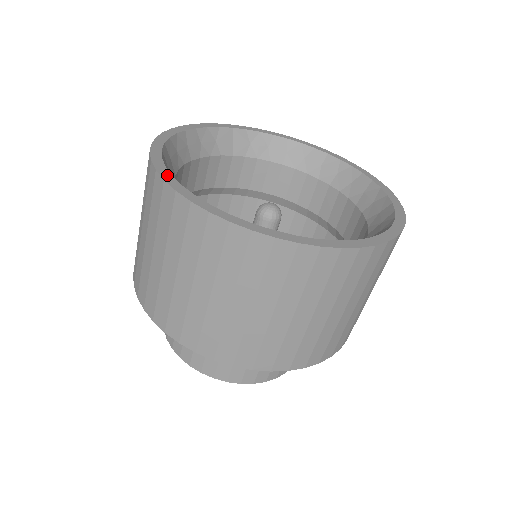
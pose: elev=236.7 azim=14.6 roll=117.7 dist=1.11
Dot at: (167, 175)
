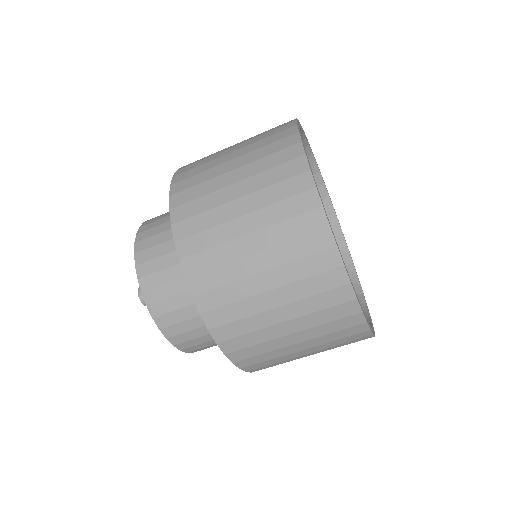
Dot at: (299, 124)
